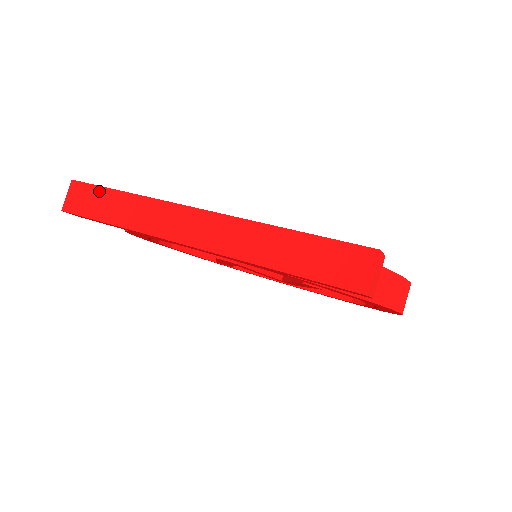
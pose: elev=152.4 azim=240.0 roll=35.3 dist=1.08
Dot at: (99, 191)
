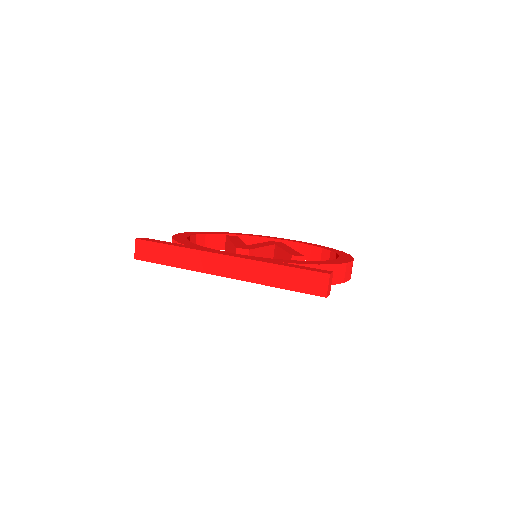
Dot at: (157, 246)
